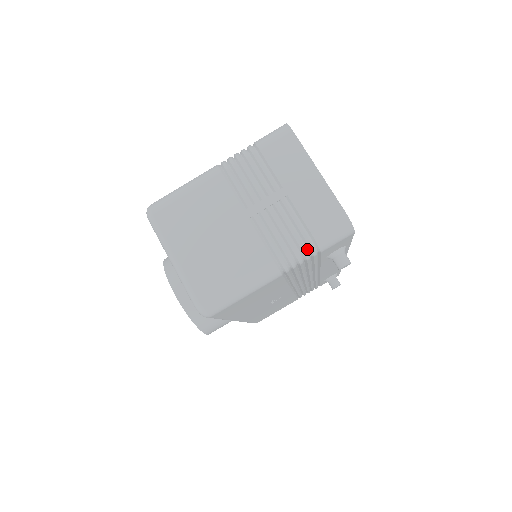
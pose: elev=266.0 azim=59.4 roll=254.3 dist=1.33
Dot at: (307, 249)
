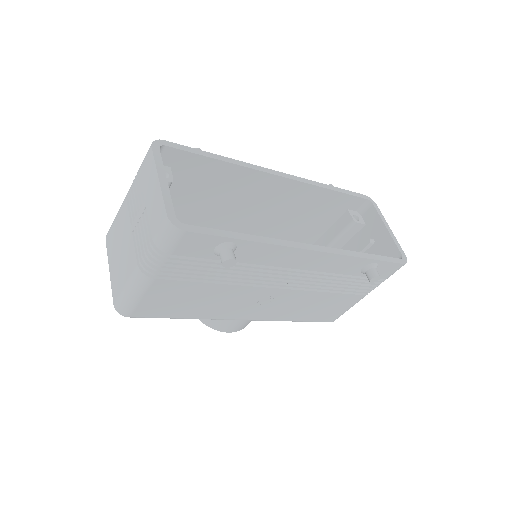
Dot at: (156, 253)
